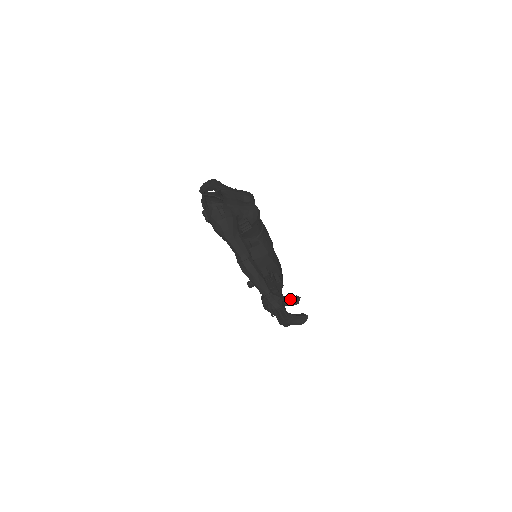
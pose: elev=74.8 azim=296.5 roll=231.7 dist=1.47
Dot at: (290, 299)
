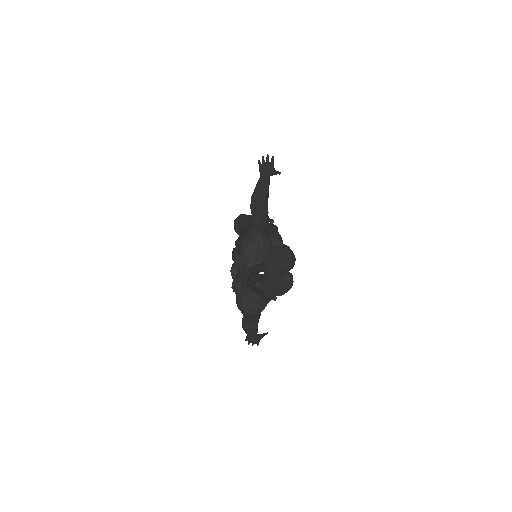
Dot at: occluded
